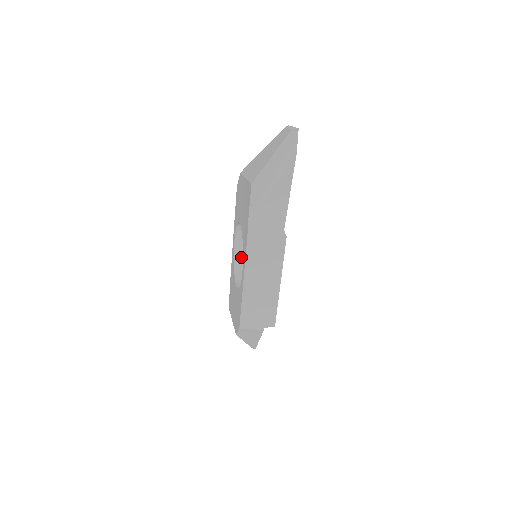
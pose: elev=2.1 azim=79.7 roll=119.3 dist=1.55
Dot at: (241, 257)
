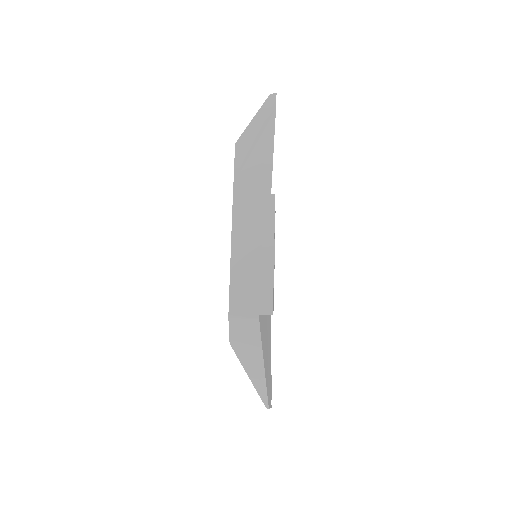
Dot at: occluded
